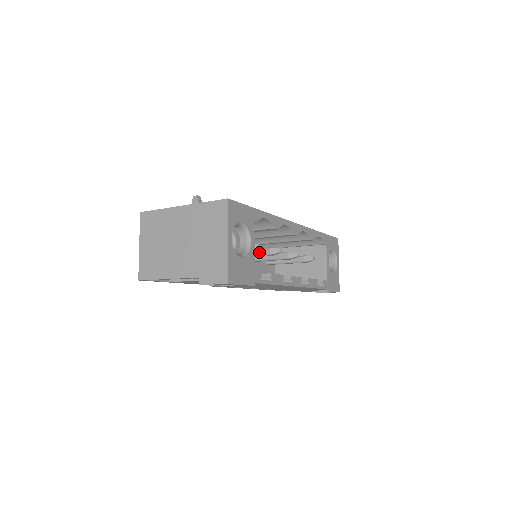
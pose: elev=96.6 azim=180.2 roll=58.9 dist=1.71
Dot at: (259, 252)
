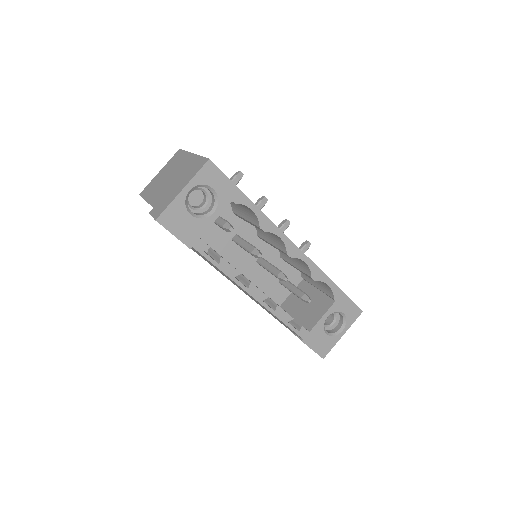
Dot at: (248, 247)
